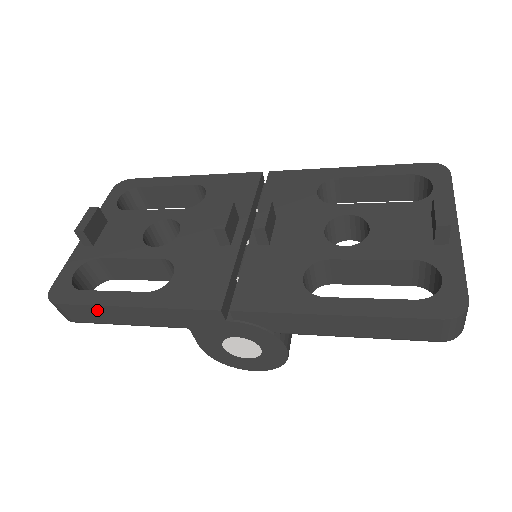
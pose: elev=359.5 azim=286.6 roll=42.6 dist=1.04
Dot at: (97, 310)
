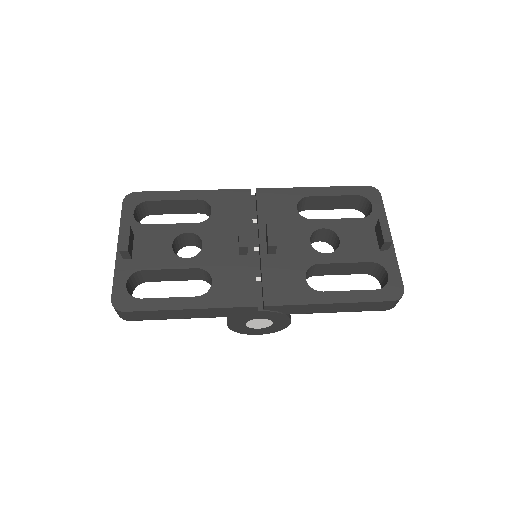
Dot at: (158, 313)
